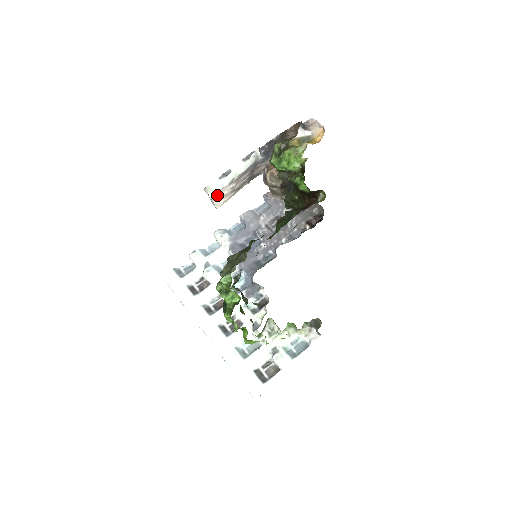
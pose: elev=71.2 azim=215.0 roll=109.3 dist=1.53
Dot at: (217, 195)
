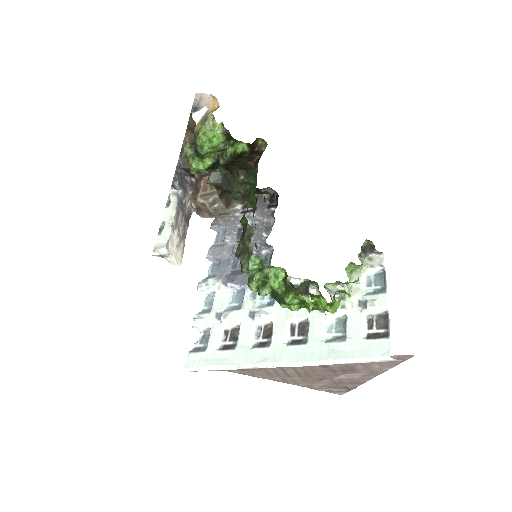
Dot at: (170, 248)
